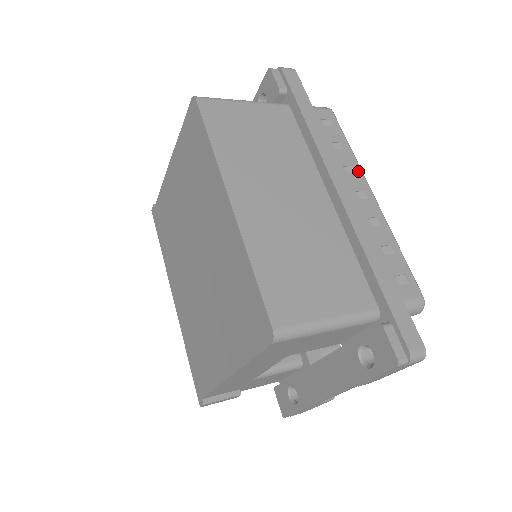
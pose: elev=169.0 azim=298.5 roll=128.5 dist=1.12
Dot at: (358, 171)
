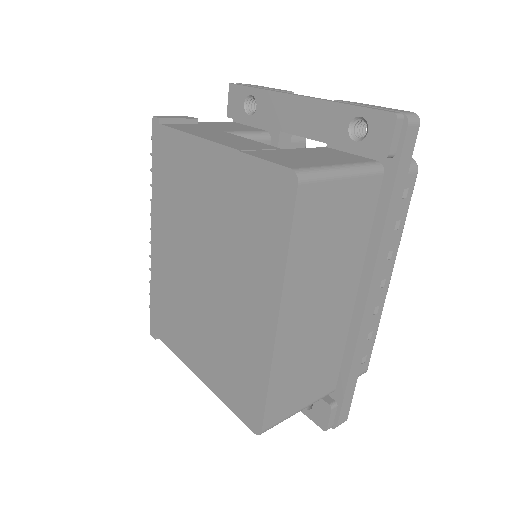
Dot at: (394, 256)
